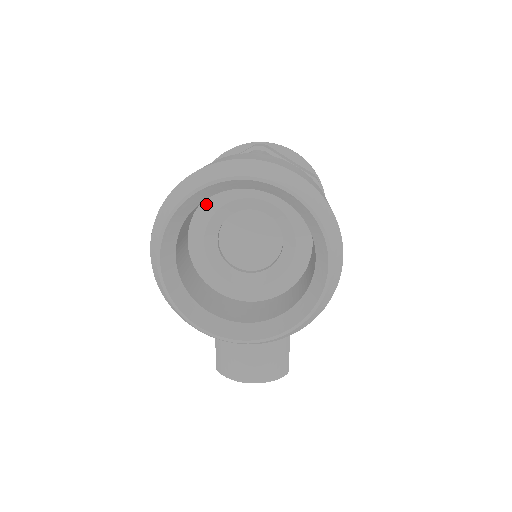
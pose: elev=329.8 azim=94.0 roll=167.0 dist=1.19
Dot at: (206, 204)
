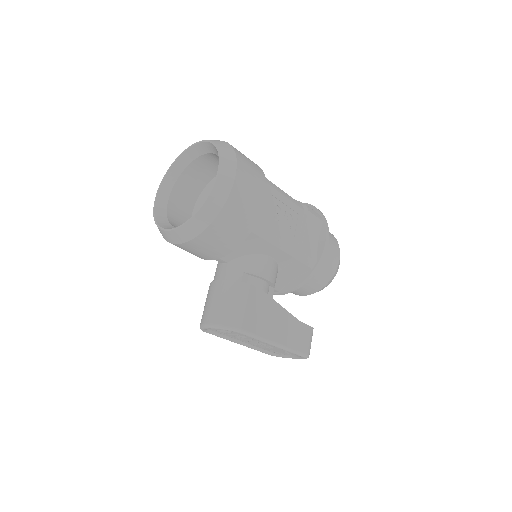
Dot at: (206, 189)
